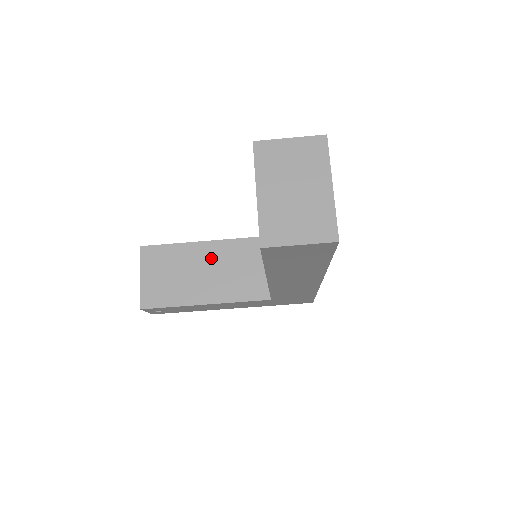
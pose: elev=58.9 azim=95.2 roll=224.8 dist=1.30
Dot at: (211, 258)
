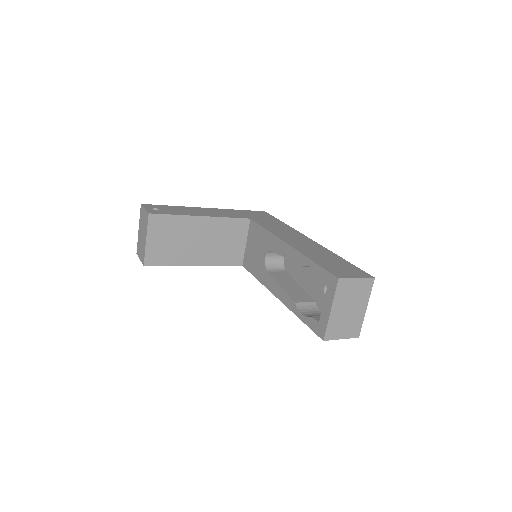
Dot at: (206, 231)
